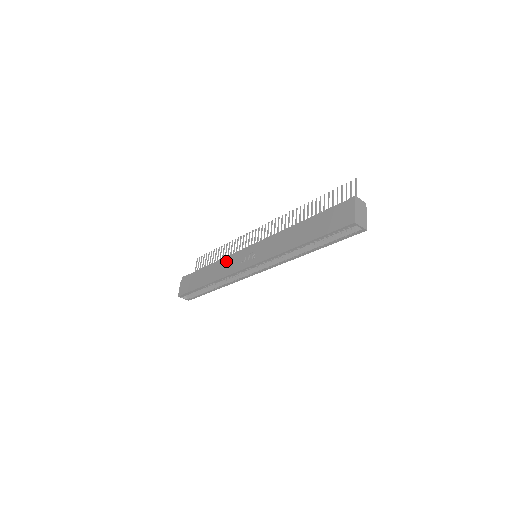
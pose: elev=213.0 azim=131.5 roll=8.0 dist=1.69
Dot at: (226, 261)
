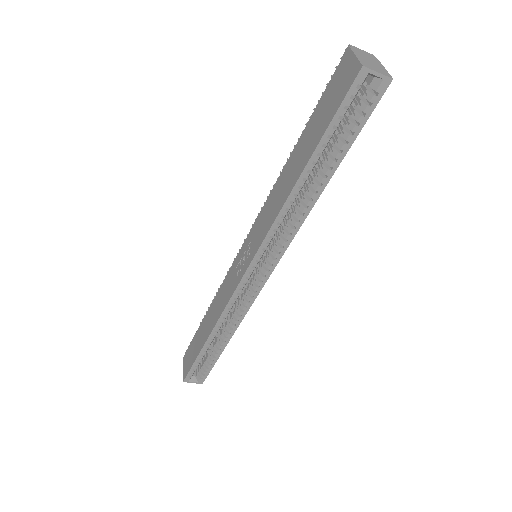
Dot at: (221, 289)
